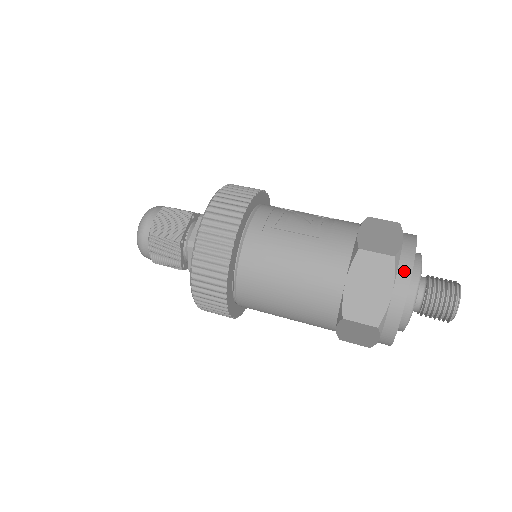
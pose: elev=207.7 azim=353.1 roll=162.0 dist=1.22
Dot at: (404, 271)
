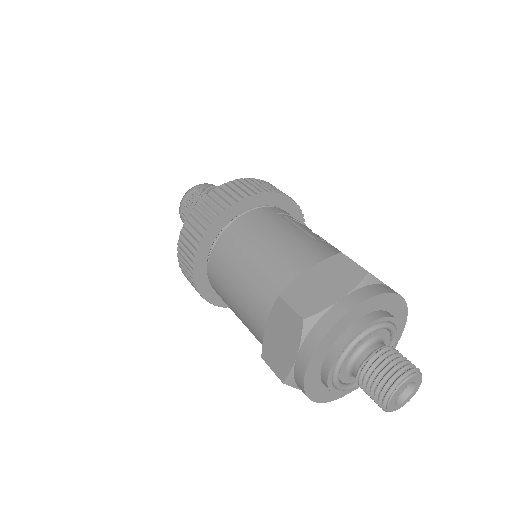
Dot at: (368, 291)
